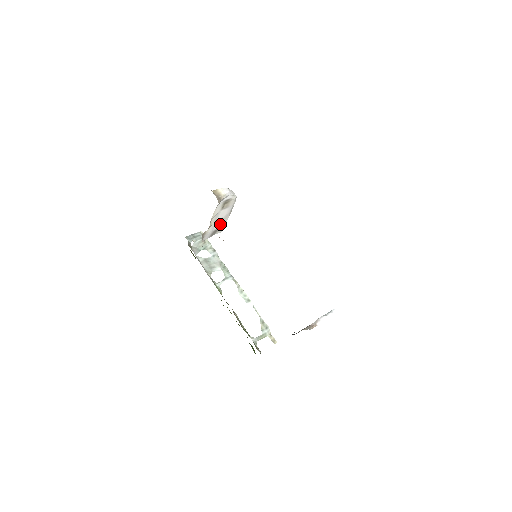
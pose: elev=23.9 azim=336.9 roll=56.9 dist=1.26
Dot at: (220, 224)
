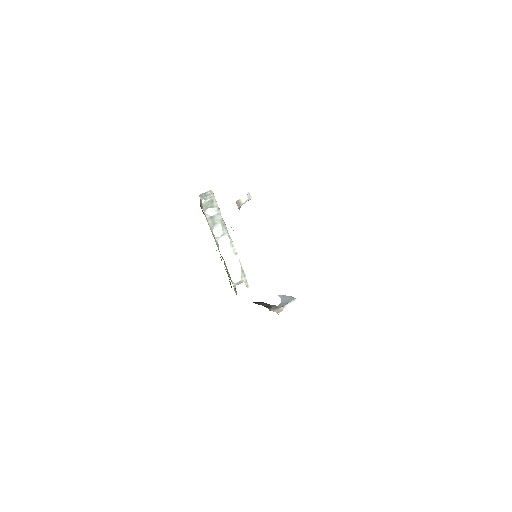
Dot at: occluded
